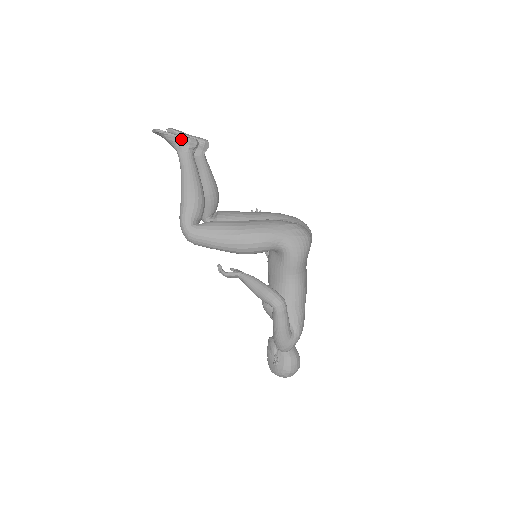
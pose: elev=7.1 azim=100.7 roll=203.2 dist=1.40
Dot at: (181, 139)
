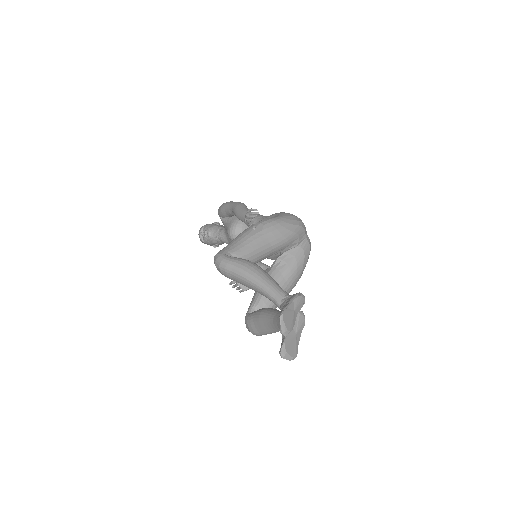
Dot at: (299, 334)
